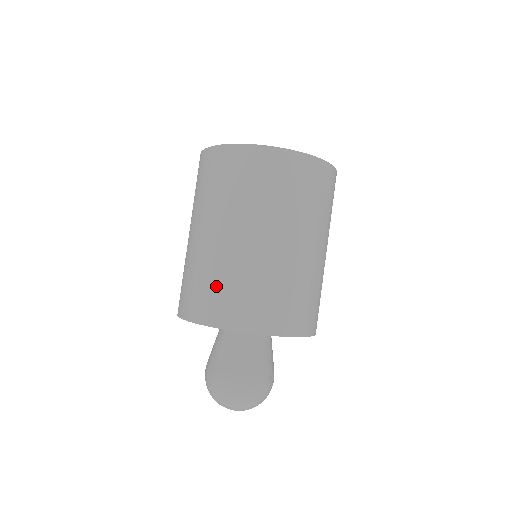
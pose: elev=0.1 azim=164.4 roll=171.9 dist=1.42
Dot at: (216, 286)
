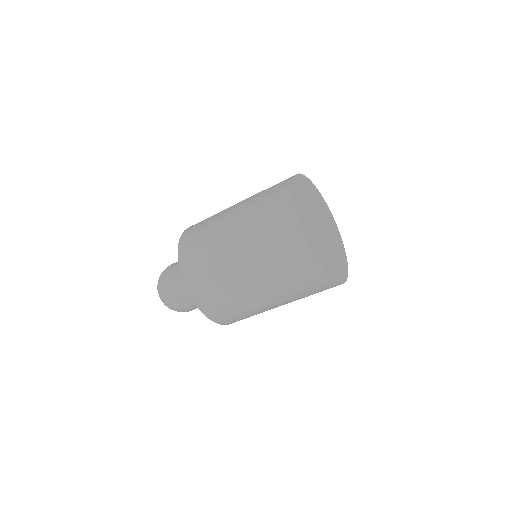
Dot at: (202, 254)
